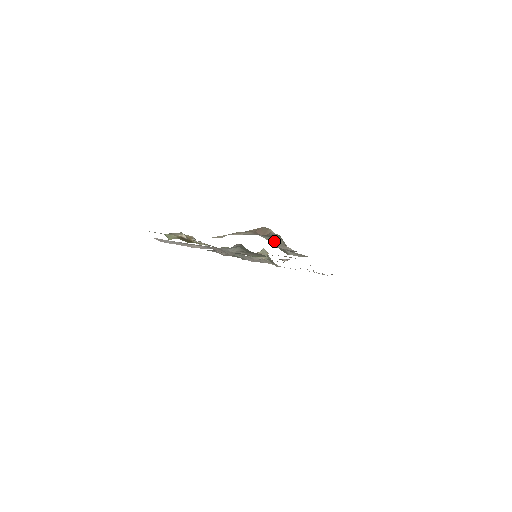
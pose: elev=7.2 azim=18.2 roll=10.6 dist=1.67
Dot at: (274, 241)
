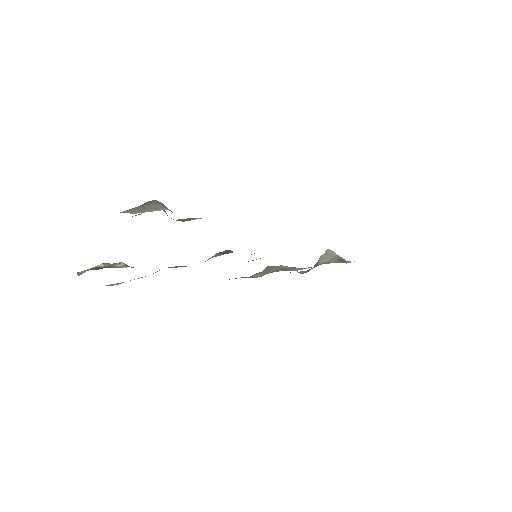
Dot at: (133, 210)
